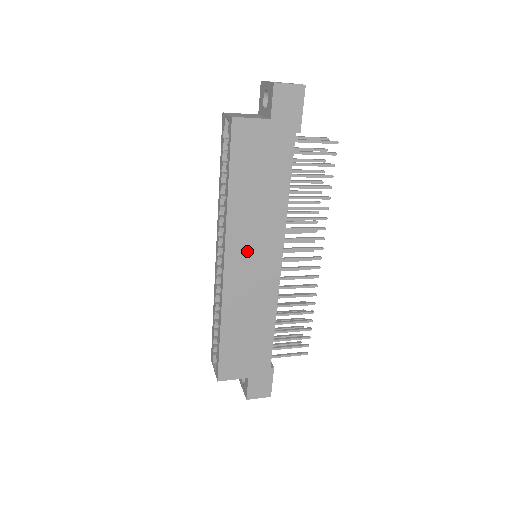
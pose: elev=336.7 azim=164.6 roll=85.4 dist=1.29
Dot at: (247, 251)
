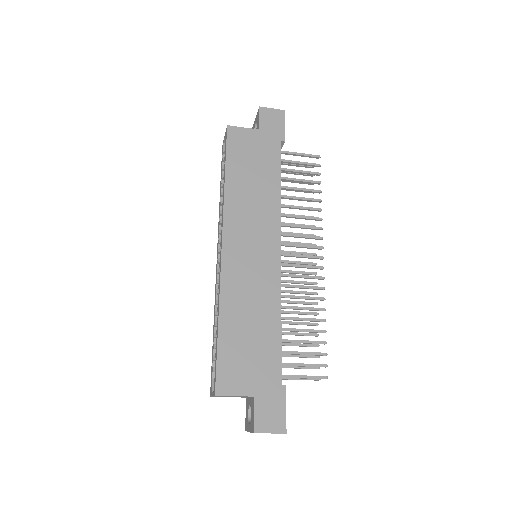
Dot at: (245, 235)
